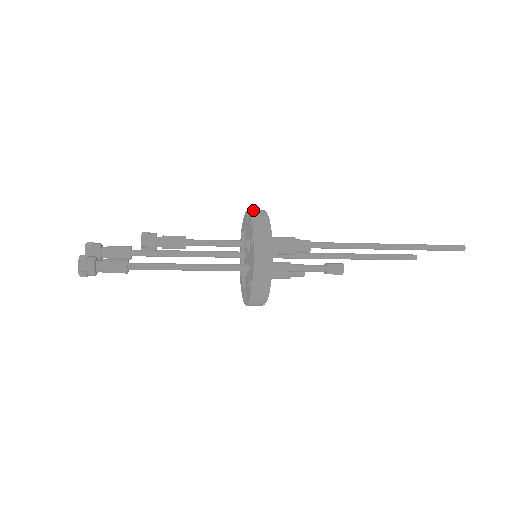
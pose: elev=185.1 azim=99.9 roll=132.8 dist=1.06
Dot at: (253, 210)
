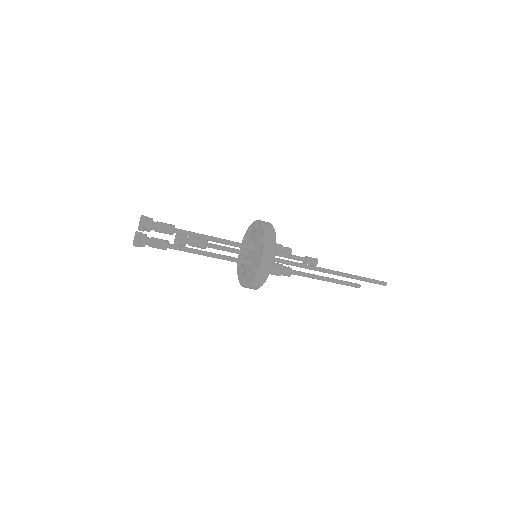
Dot at: occluded
